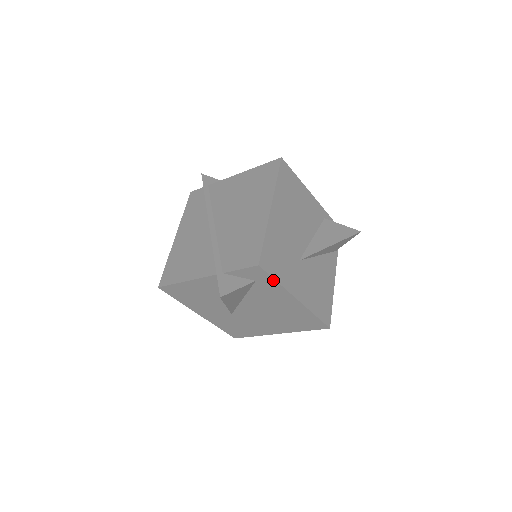
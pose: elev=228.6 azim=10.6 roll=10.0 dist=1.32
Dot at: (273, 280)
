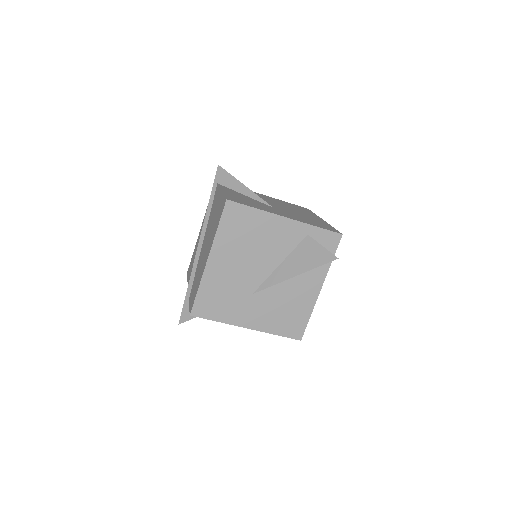
Dot at: (213, 320)
